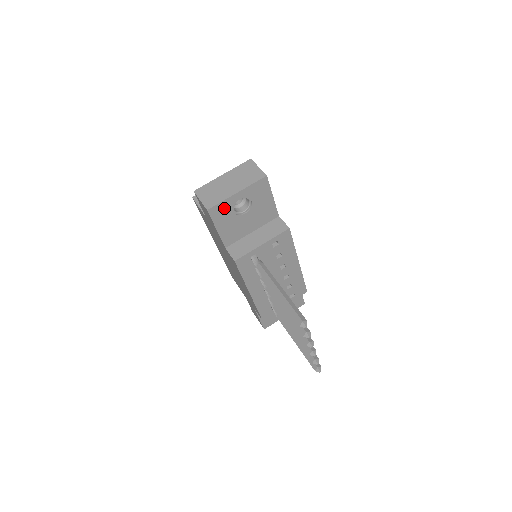
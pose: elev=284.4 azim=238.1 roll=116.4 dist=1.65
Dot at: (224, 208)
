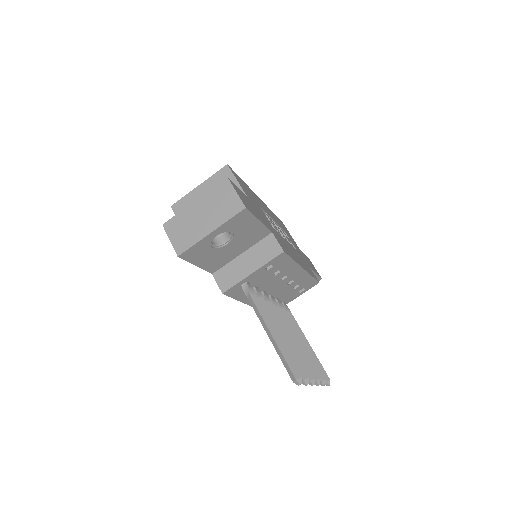
Dot at: (199, 248)
